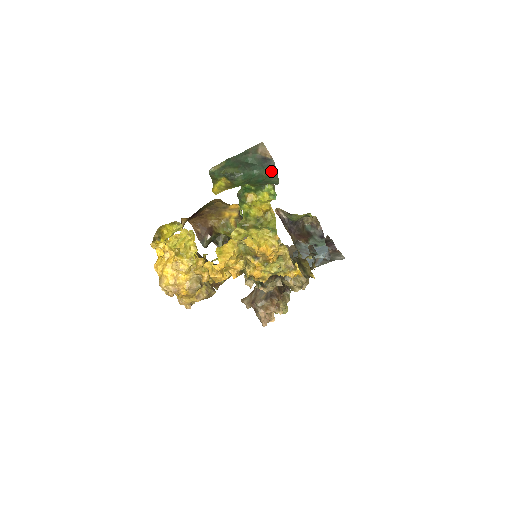
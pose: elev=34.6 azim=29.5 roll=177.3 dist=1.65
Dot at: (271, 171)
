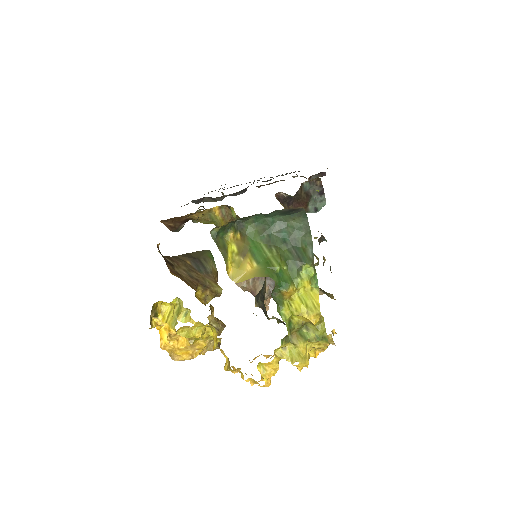
Dot at: (299, 220)
